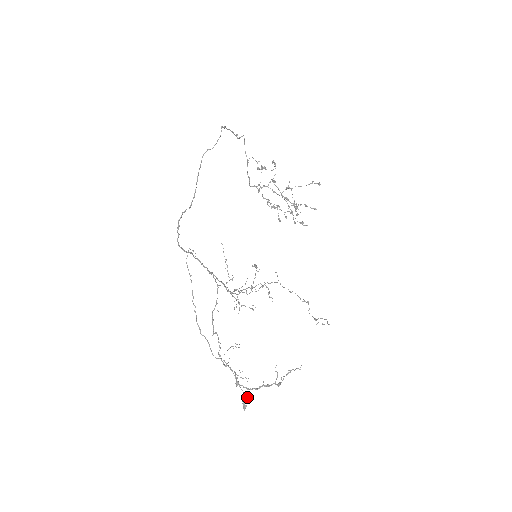
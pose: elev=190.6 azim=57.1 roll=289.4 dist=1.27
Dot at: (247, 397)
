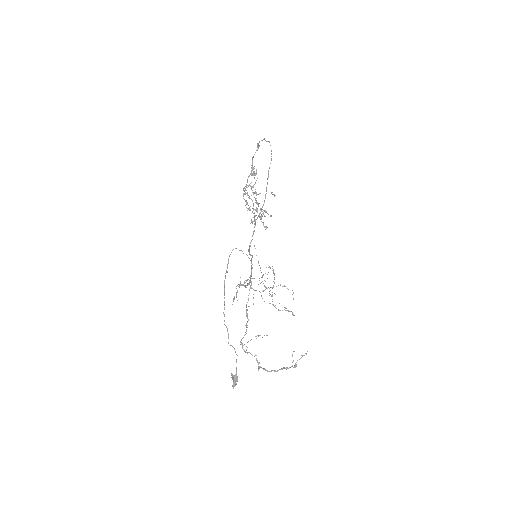
Dot at: occluded
